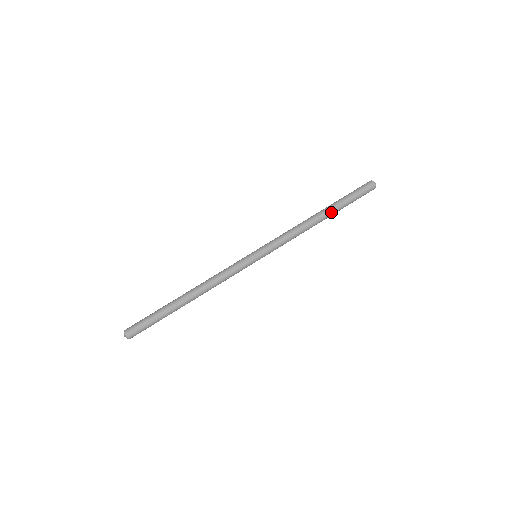
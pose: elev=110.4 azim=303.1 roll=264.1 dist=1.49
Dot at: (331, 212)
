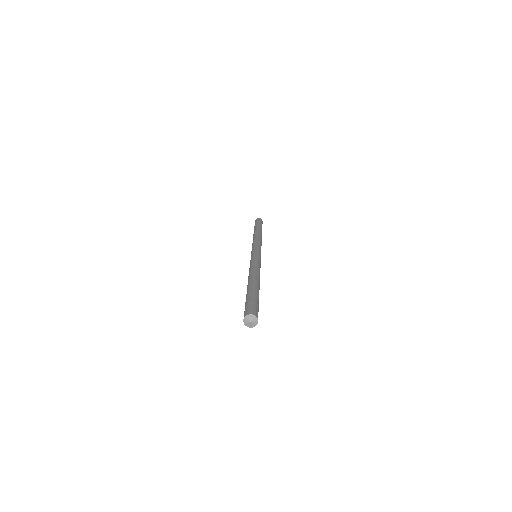
Dot at: (261, 231)
